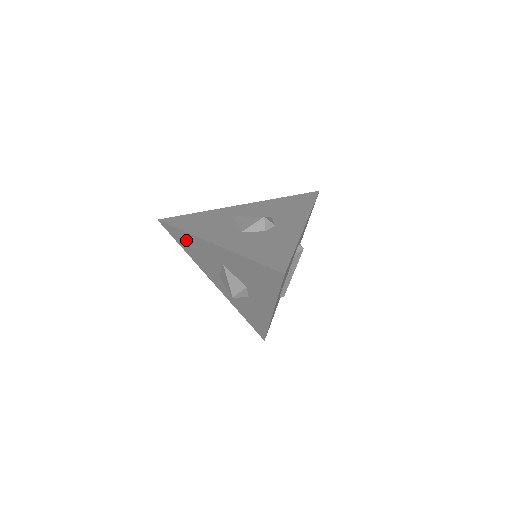
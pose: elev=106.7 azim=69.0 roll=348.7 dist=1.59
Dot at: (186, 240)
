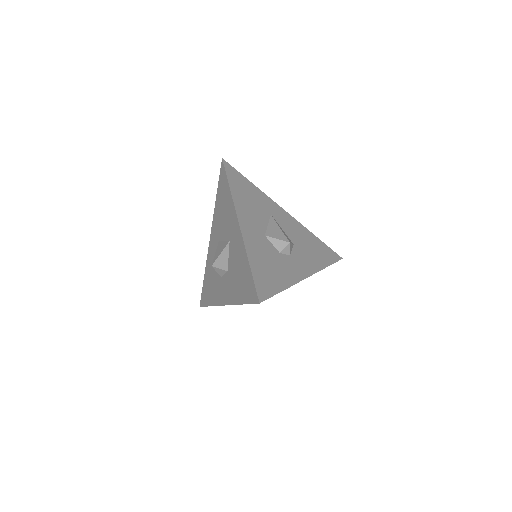
Dot at: (225, 195)
